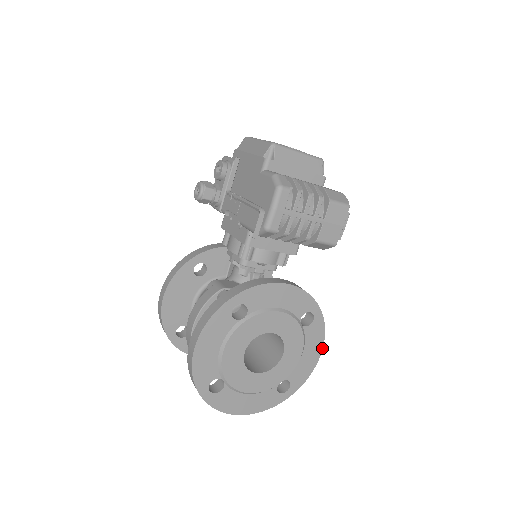
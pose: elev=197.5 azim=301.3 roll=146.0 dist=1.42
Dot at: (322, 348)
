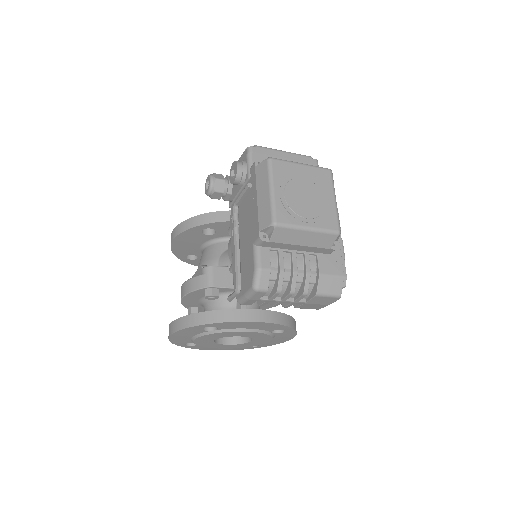
Dot at: (292, 338)
